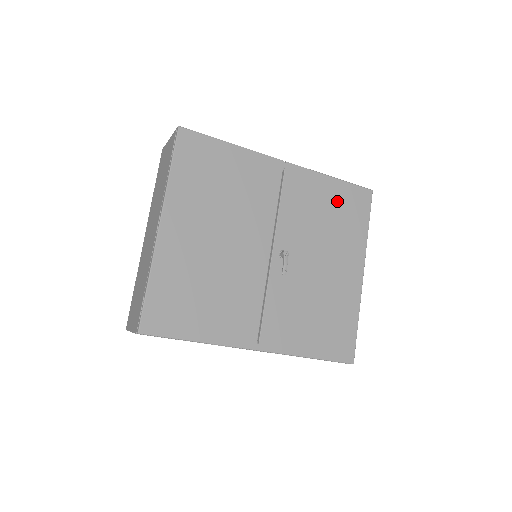
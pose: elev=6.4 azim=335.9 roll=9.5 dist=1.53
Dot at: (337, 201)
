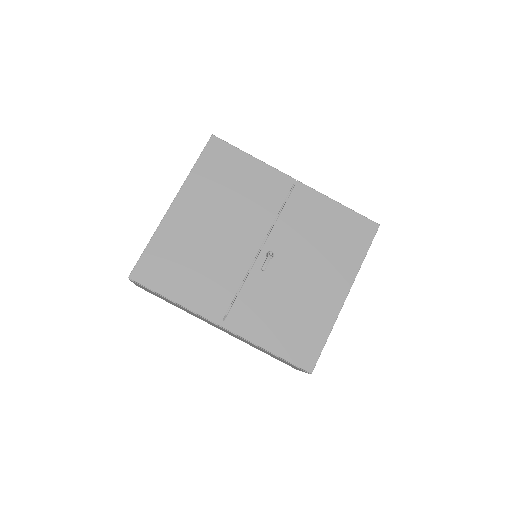
Dot at: (338, 225)
